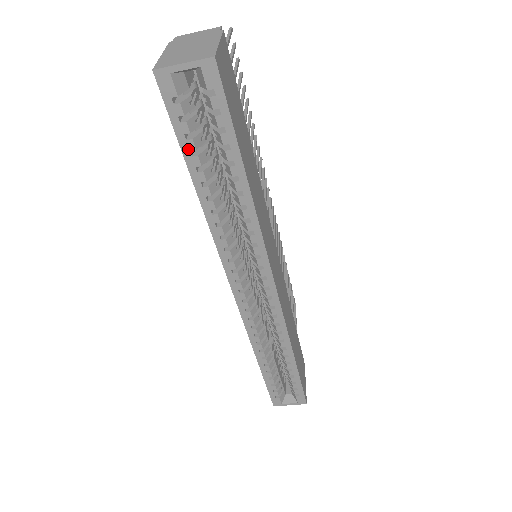
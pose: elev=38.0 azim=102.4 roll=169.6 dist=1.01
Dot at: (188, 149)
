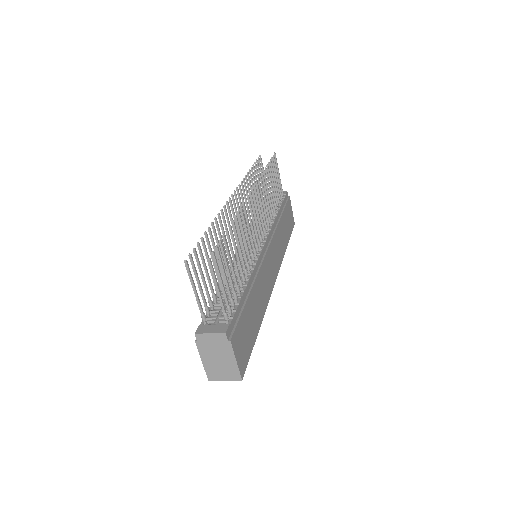
Dot at: occluded
